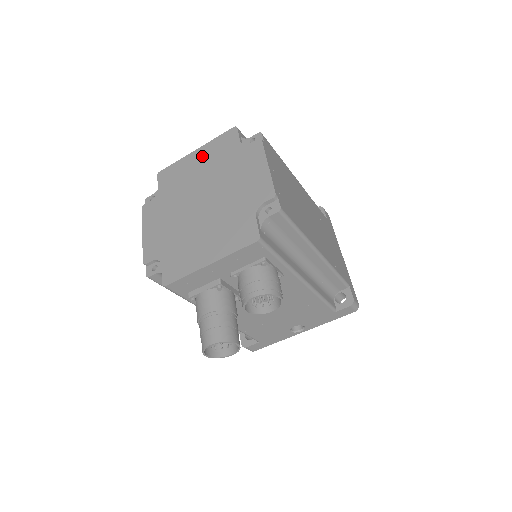
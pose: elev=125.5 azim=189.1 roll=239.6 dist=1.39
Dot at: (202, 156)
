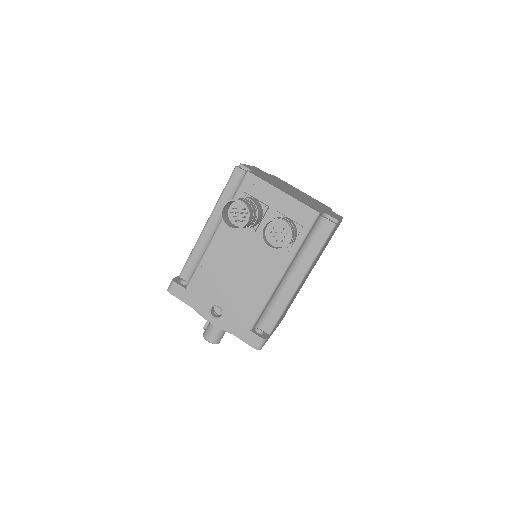
Dot at: (305, 194)
